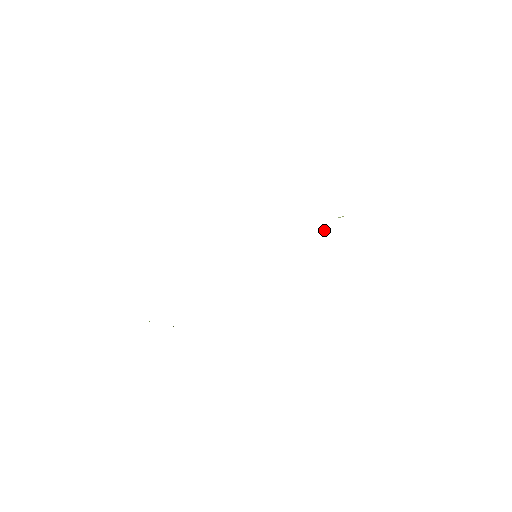
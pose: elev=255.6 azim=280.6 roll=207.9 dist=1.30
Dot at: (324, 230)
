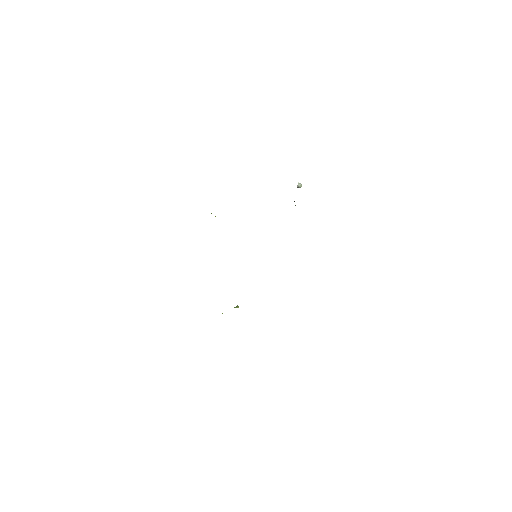
Dot at: (297, 187)
